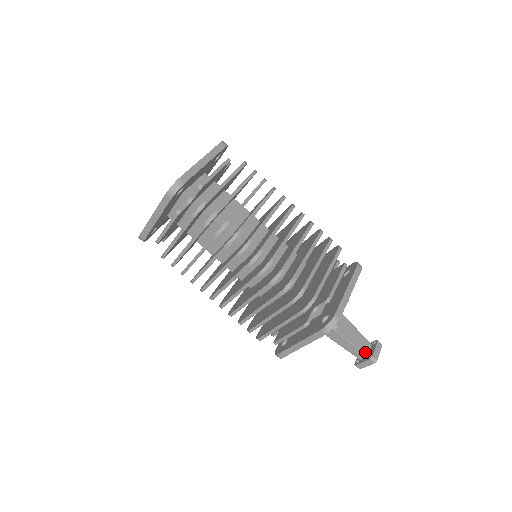
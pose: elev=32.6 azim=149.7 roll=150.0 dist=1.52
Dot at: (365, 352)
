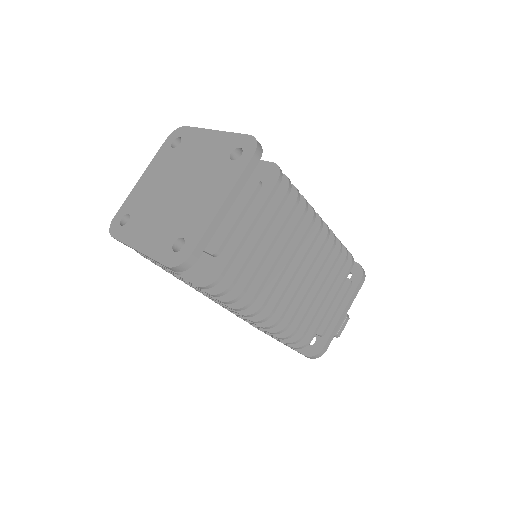
Dot at: occluded
